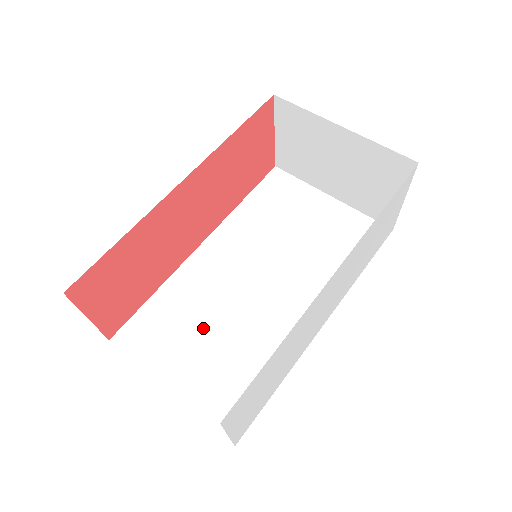
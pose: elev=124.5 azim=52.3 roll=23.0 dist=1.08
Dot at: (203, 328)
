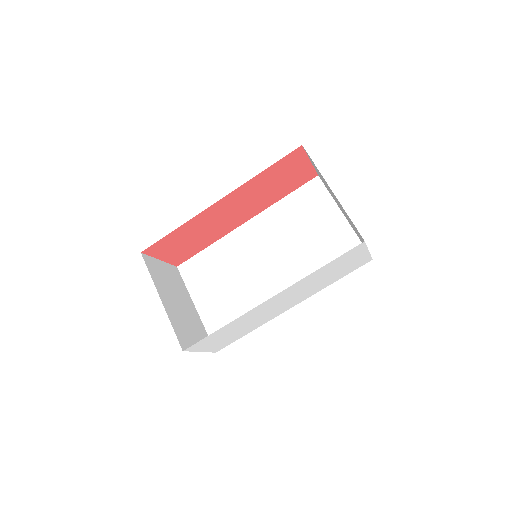
Dot at: (225, 280)
